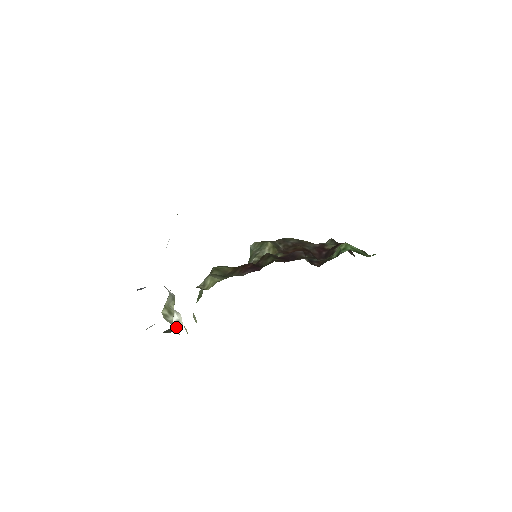
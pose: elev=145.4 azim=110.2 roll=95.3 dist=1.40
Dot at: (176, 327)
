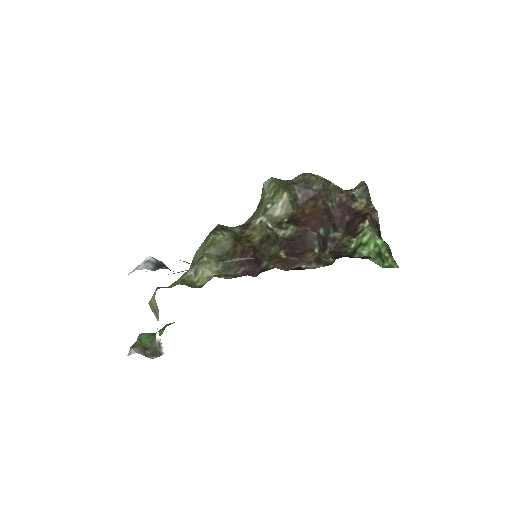
Dot at: (158, 347)
